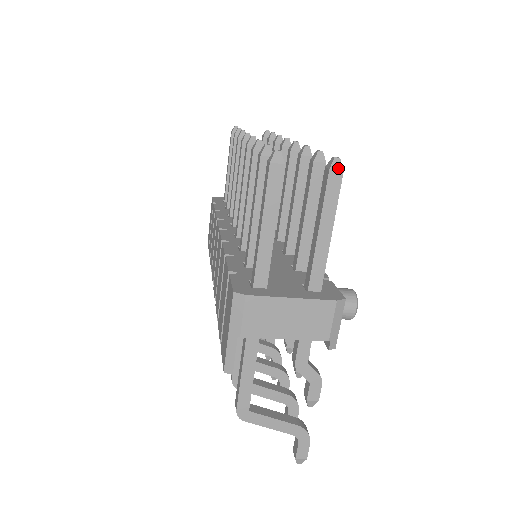
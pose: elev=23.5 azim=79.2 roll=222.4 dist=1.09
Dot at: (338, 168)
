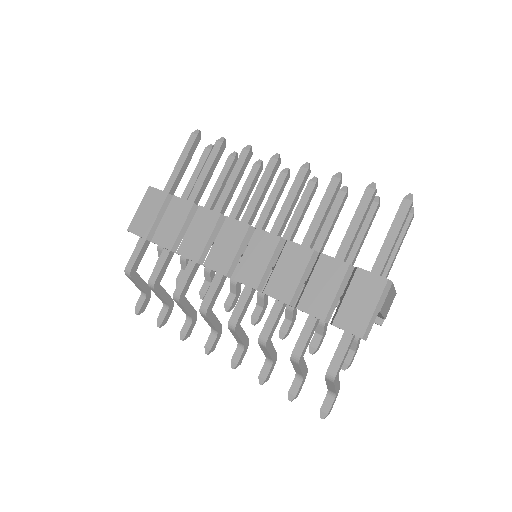
Dot at: occluded
